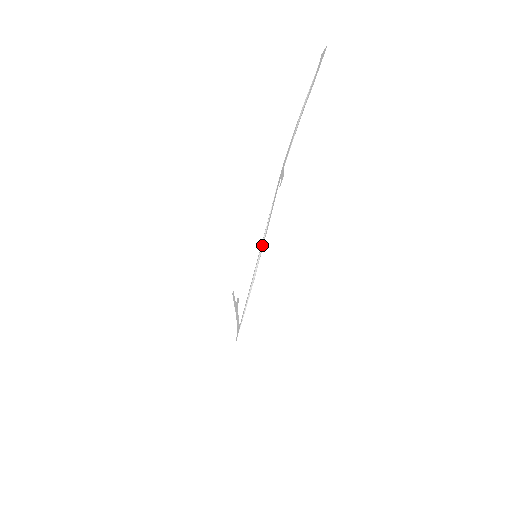
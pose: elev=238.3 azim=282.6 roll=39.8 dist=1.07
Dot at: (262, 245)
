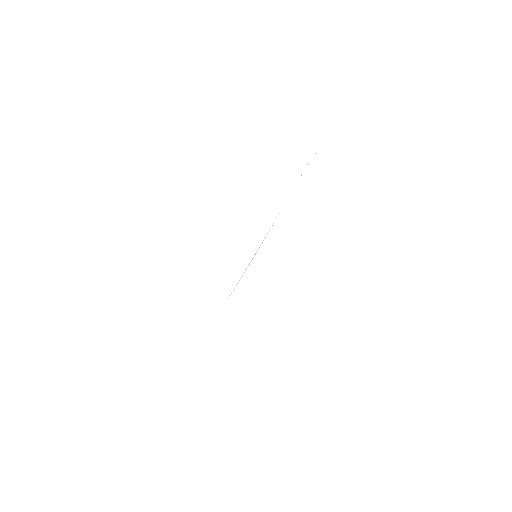
Dot at: occluded
